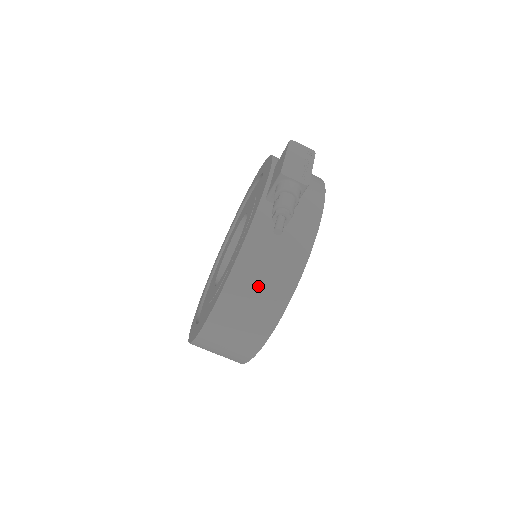
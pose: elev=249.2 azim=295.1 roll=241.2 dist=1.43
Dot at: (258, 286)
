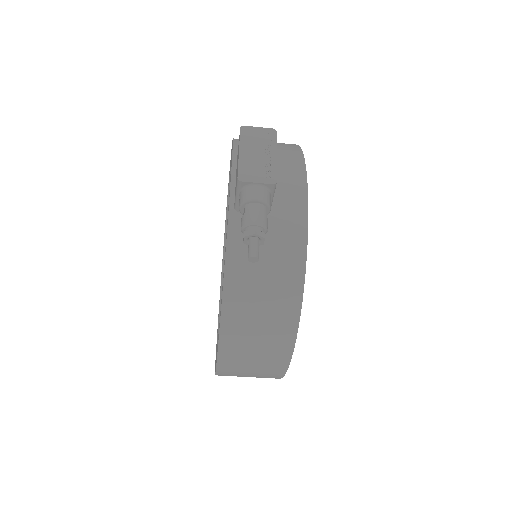
Dot at: (258, 313)
